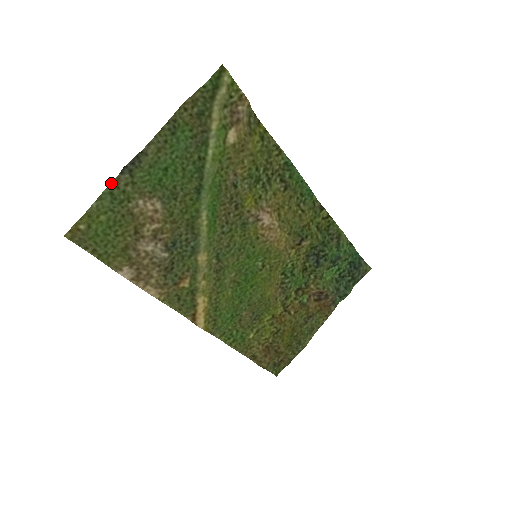
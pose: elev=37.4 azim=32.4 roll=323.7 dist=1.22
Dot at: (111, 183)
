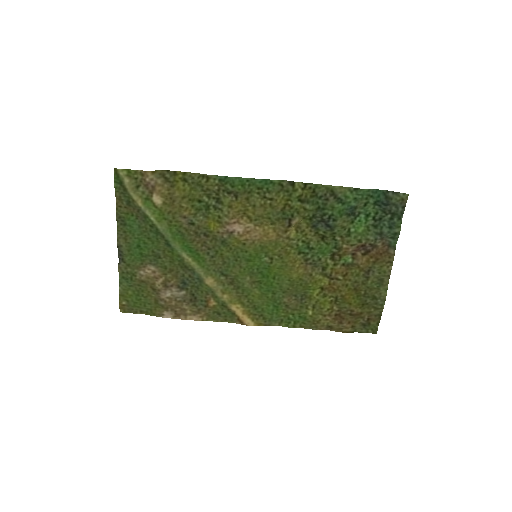
Dot at: (119, 272)
